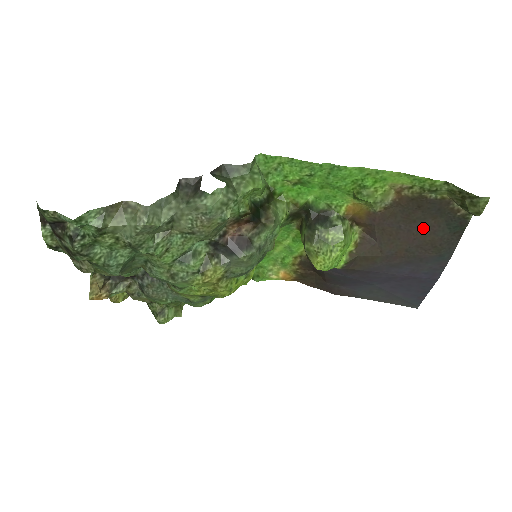
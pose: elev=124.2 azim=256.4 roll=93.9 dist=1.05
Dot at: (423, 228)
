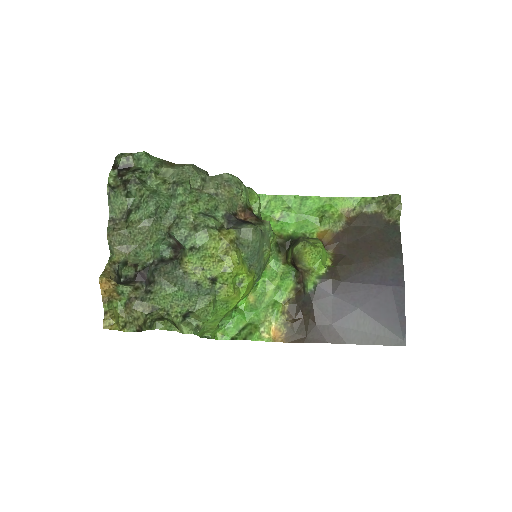
Dot at: (373, 238)
